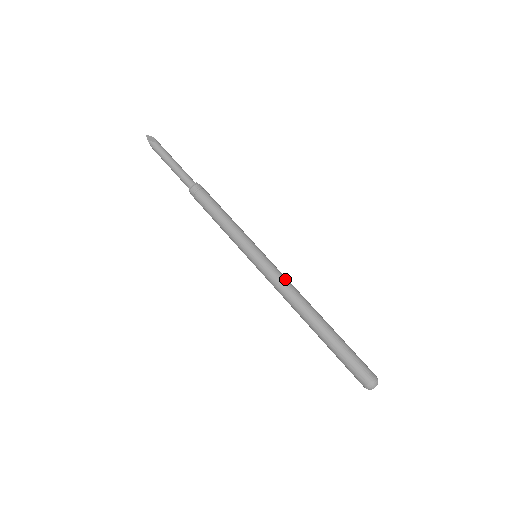
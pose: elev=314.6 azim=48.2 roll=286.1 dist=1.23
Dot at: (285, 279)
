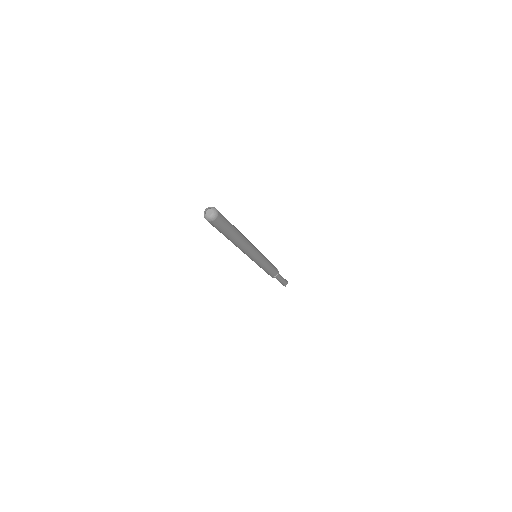
Dot at: occluded
